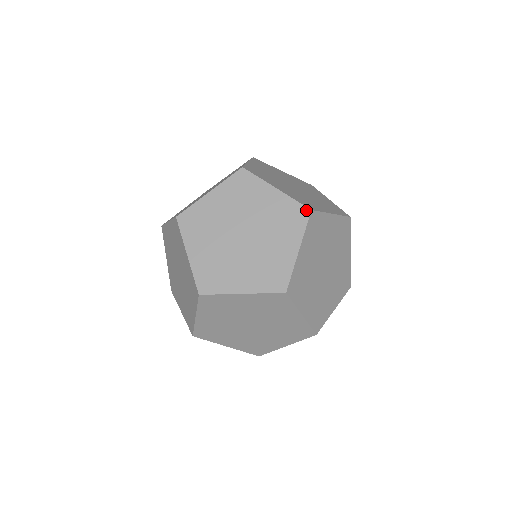
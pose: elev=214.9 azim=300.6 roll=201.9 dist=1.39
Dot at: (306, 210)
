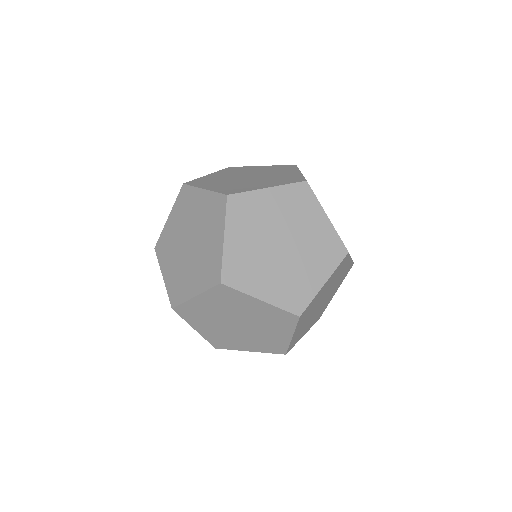
Dot at: (224, 197)
